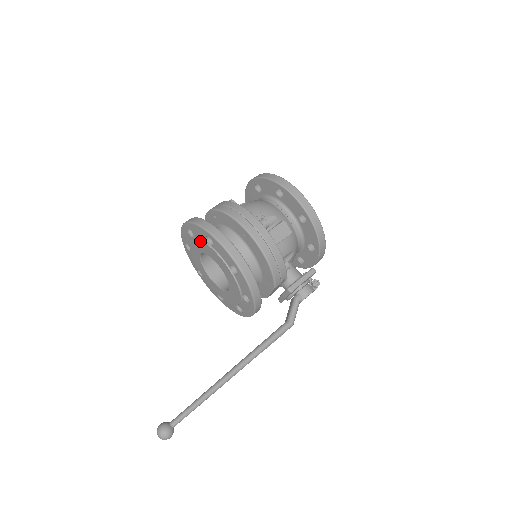
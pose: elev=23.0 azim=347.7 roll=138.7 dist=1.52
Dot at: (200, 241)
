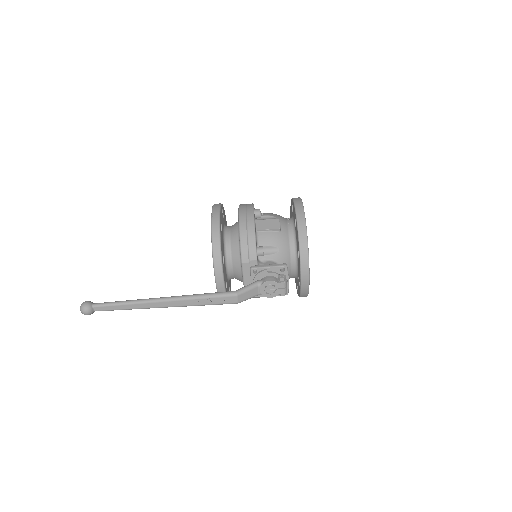
Dot at: occluded
